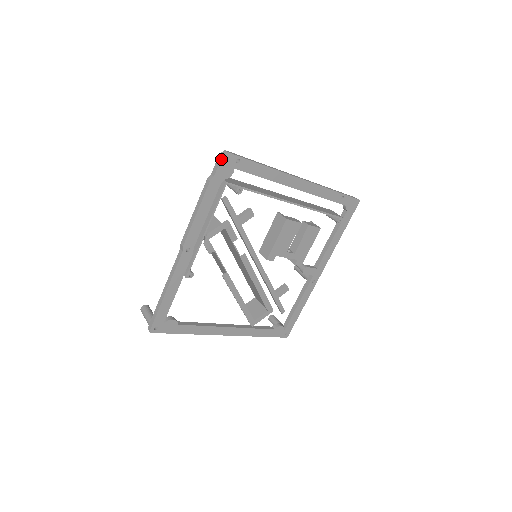
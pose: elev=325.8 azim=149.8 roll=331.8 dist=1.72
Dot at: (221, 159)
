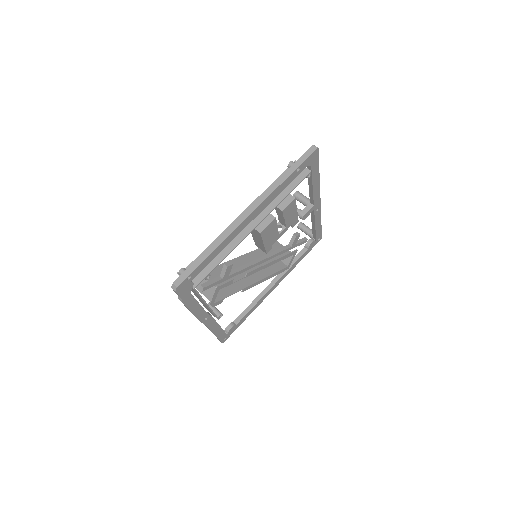
Dot at: (176, 293)
